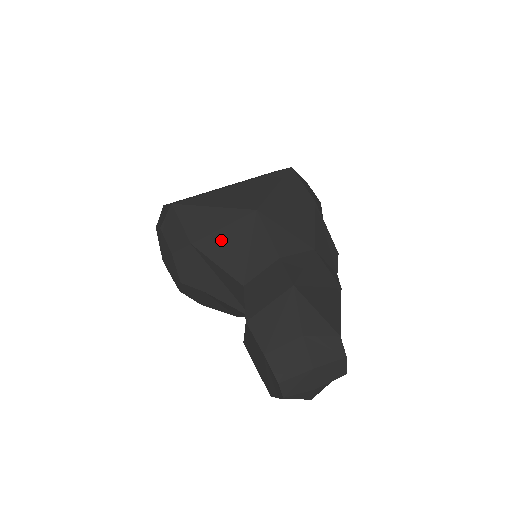
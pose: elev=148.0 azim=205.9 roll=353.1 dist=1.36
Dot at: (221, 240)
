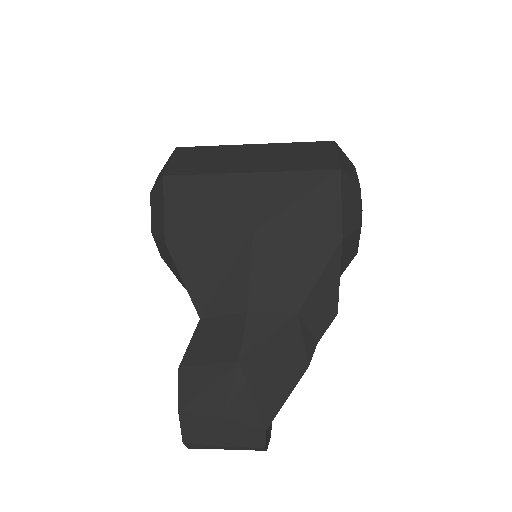
Dot at: (197, 253)
